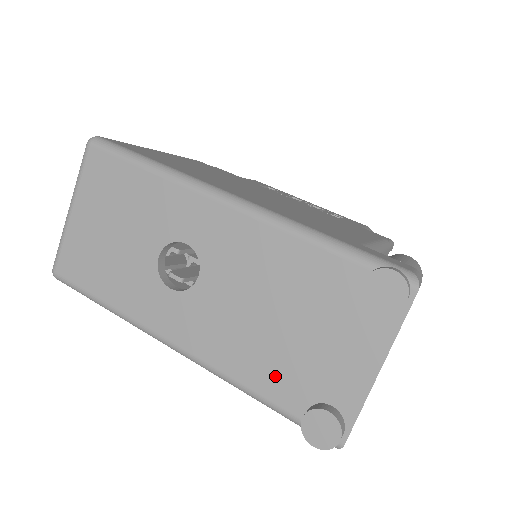
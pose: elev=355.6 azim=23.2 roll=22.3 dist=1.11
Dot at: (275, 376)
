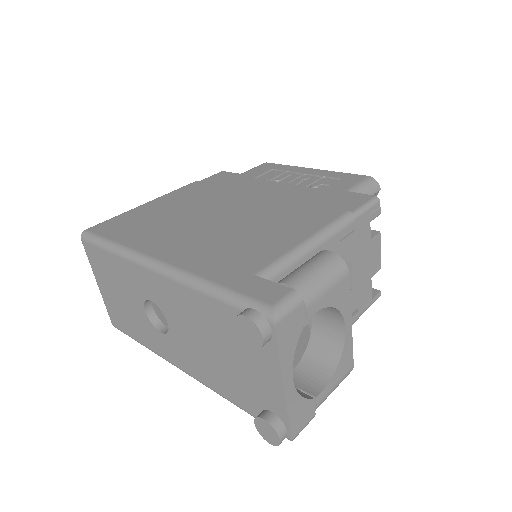
Dot at: (235, 390)
